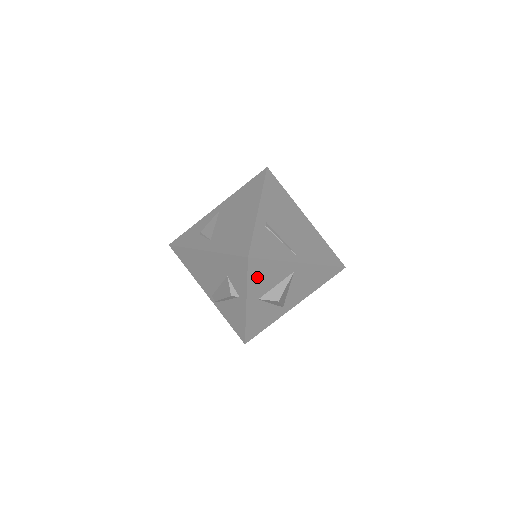
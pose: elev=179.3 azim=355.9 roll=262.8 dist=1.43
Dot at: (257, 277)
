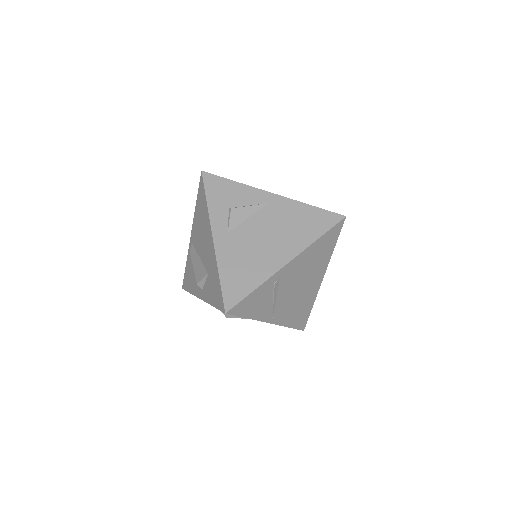
Dot at: occluded
